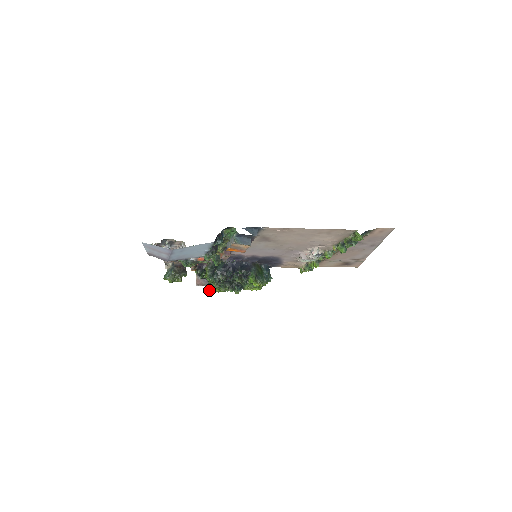
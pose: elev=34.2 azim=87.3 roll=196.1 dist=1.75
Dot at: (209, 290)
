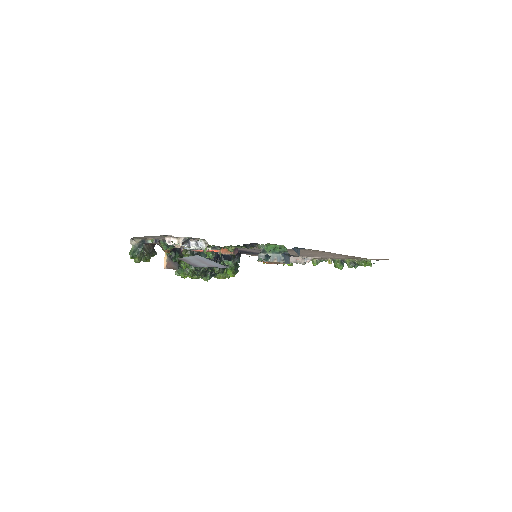
Dot at: (178, 275)
